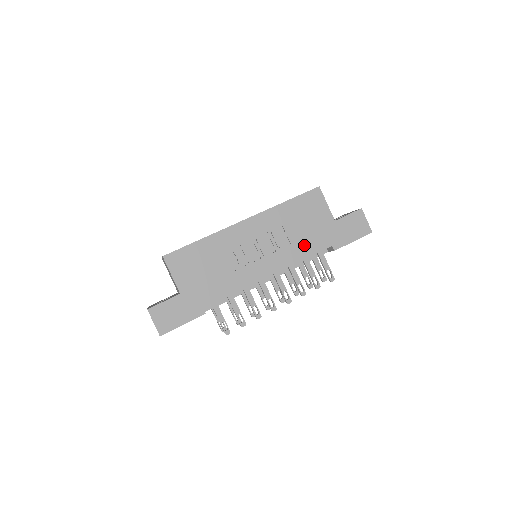
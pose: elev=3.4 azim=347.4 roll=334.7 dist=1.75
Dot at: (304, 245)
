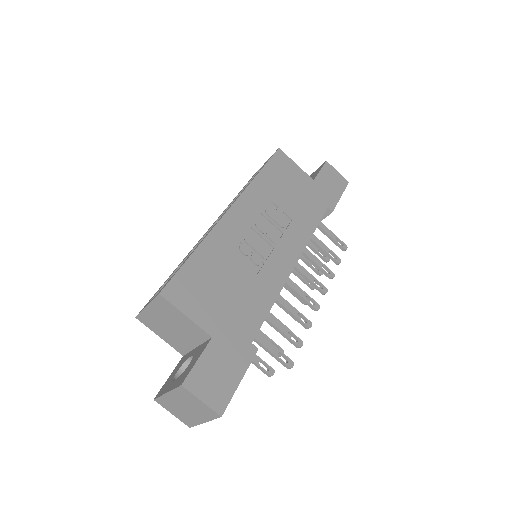
Dot at: (304, 216)
